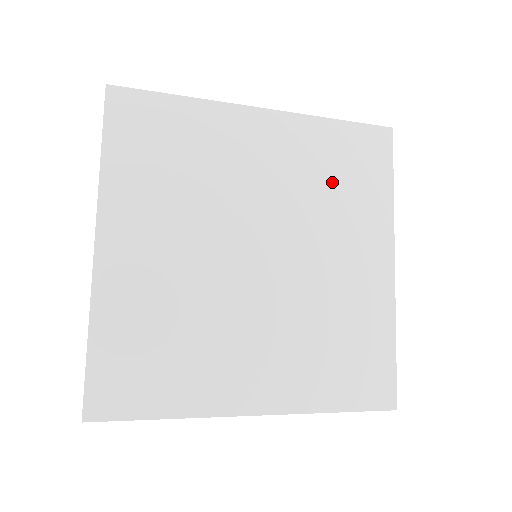
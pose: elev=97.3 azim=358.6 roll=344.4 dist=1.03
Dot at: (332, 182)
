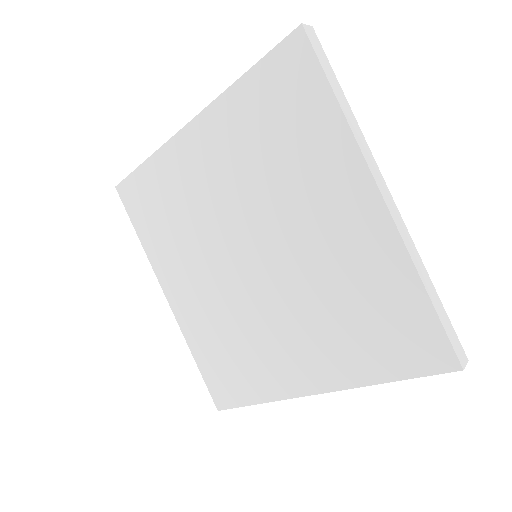
Dot at: (272, 148)
